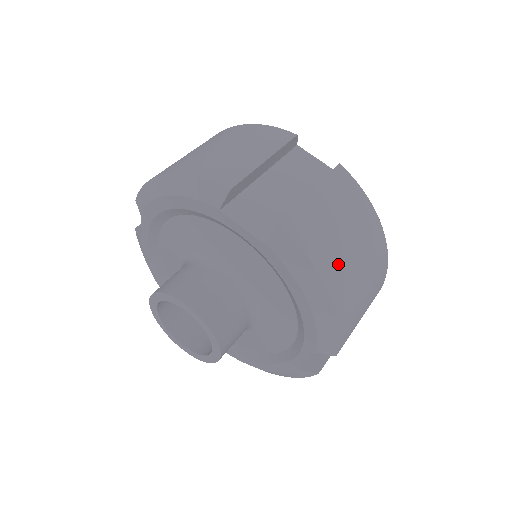
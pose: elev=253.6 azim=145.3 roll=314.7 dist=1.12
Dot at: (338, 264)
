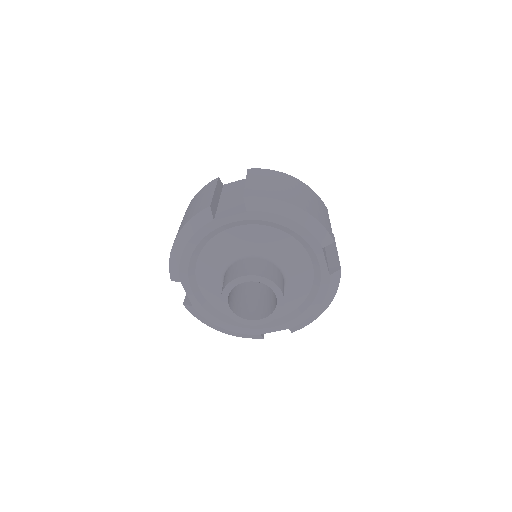
Dot at: (287, 195)
